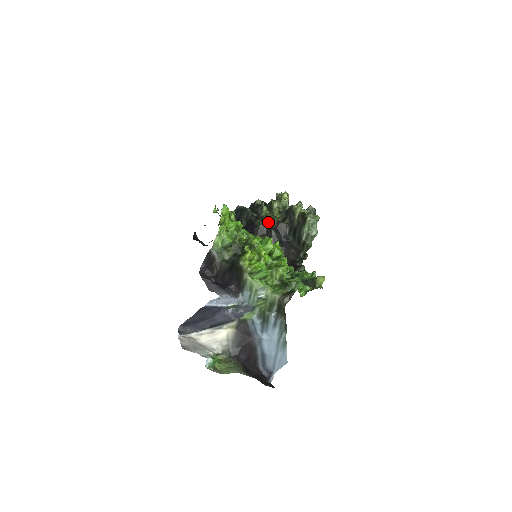
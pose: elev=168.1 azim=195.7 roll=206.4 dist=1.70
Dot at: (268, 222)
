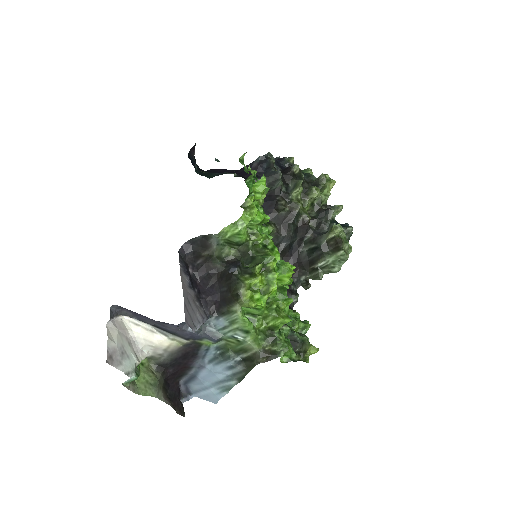
Dot at: (294, 214)
